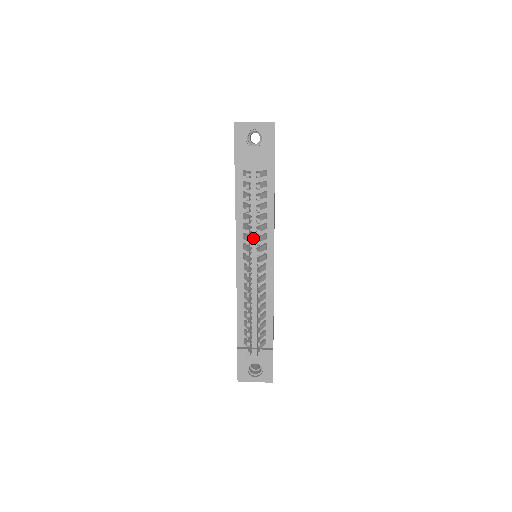
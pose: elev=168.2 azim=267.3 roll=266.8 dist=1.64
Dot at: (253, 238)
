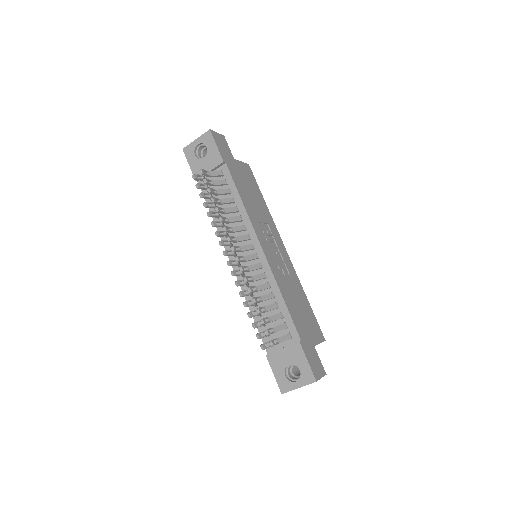
Dot at: (236, 235)
